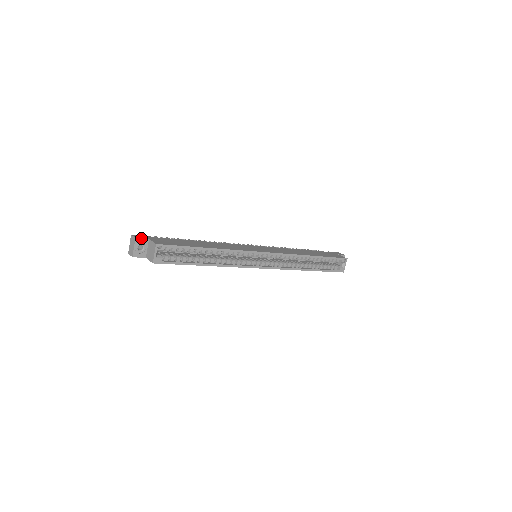
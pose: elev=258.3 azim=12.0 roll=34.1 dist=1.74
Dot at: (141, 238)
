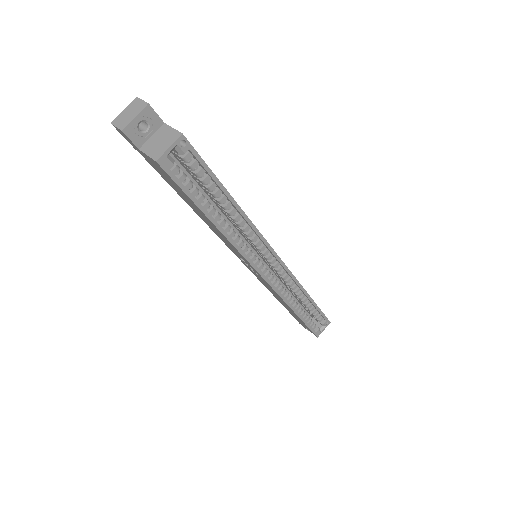
Dot at: occluded
